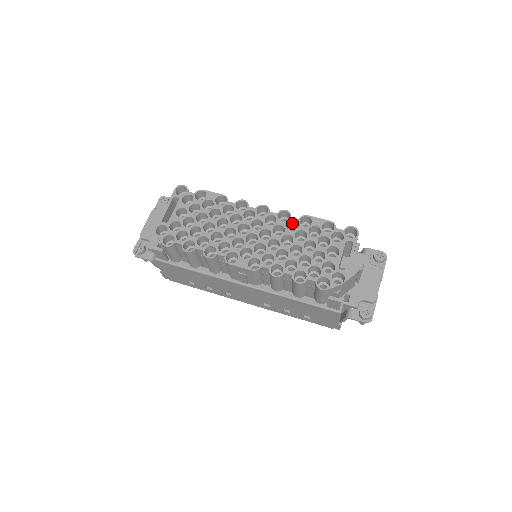
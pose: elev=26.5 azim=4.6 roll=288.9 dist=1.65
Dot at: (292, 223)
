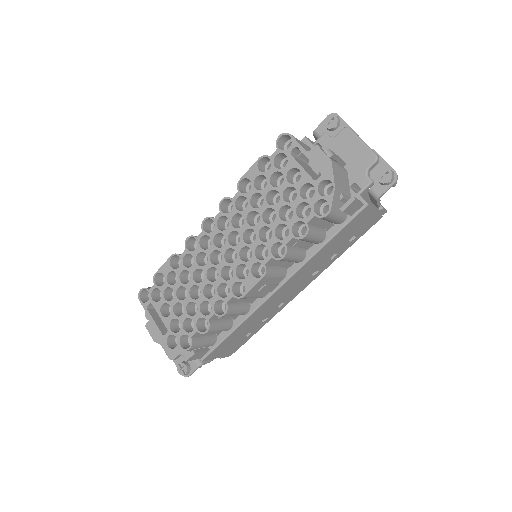
Dot at: (239, 201)
